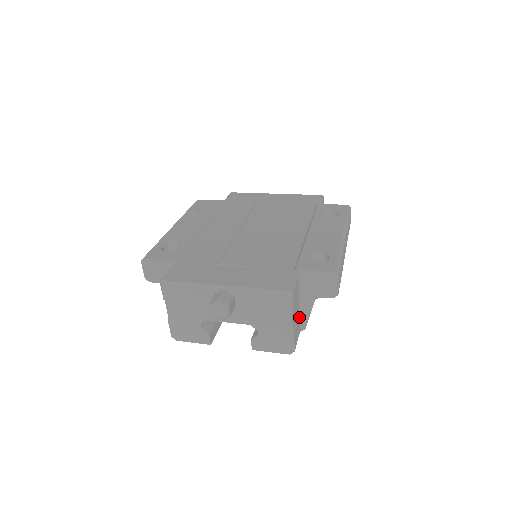
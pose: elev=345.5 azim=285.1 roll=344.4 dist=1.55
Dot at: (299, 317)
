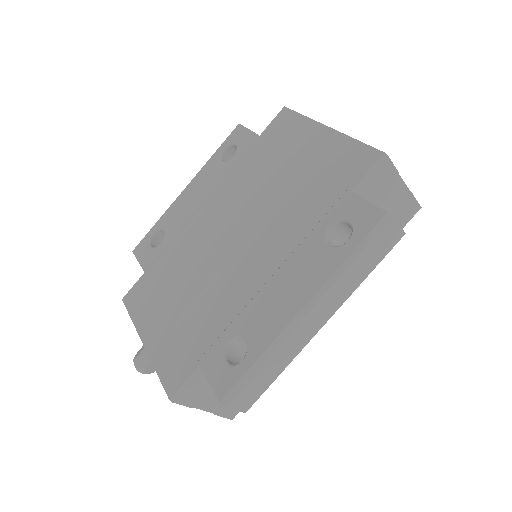
Dot at: occluded
